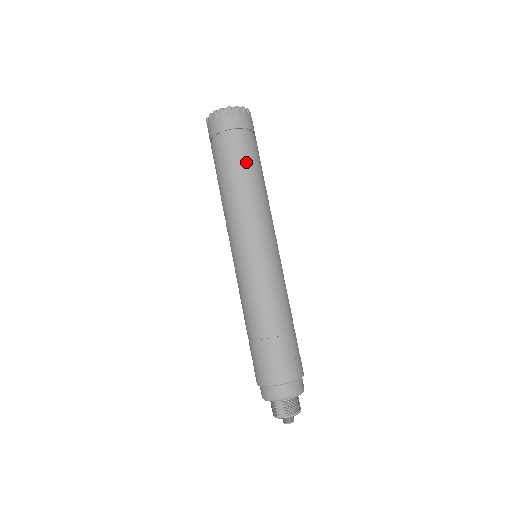
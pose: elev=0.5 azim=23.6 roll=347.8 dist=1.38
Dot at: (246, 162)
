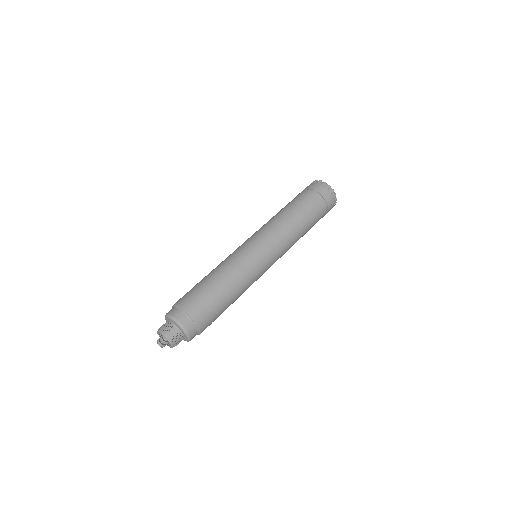
Dot at: (312, 221)
